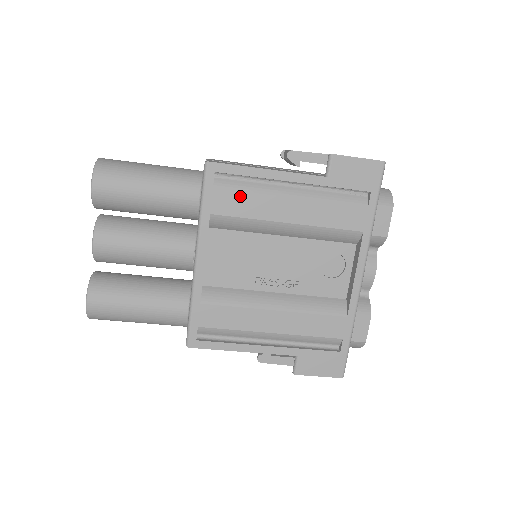
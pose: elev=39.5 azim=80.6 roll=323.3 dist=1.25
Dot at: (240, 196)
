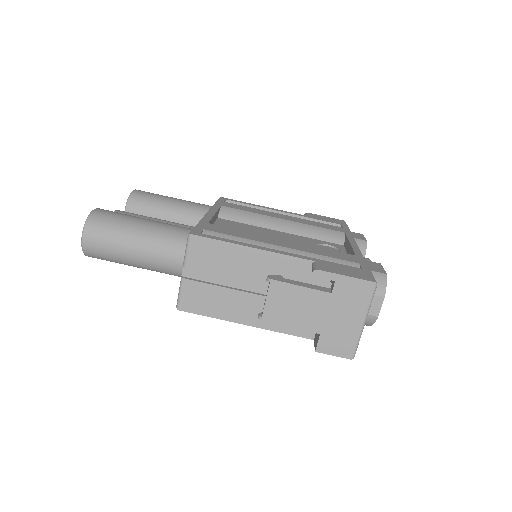
Dot at: (244, 207)
